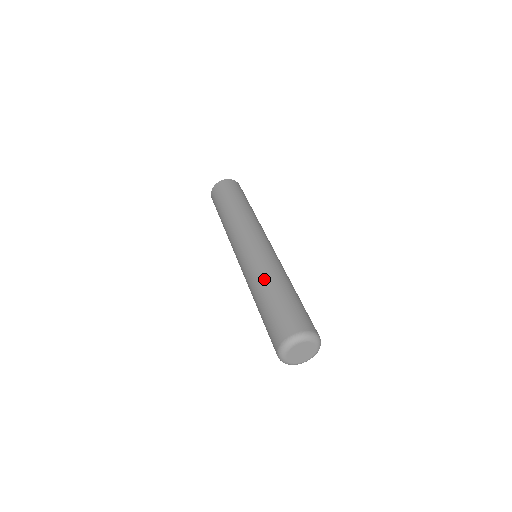
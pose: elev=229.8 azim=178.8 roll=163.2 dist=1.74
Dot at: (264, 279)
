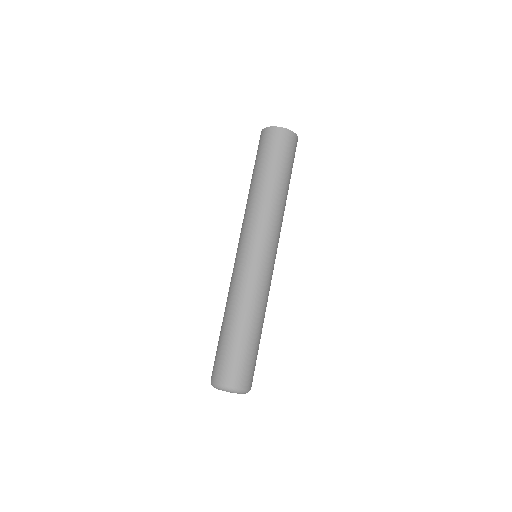
Dot at: (237, 308)
